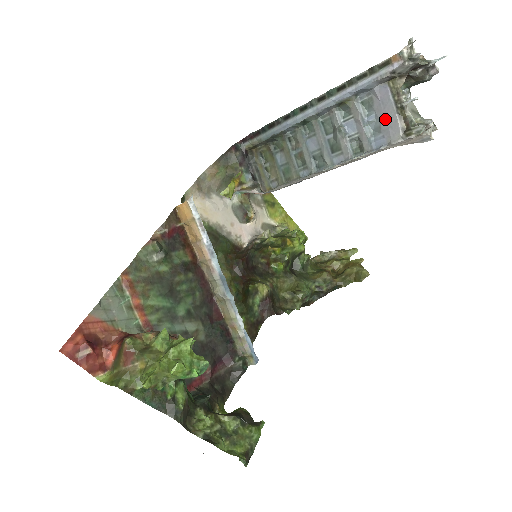
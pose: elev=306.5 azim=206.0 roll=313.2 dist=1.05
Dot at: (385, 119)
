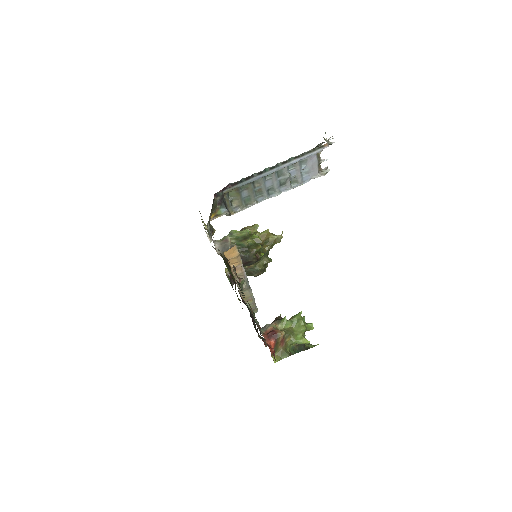
Dot at: (312, 168)
